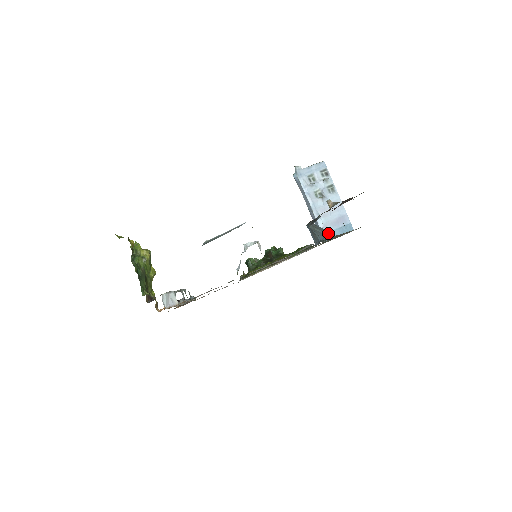
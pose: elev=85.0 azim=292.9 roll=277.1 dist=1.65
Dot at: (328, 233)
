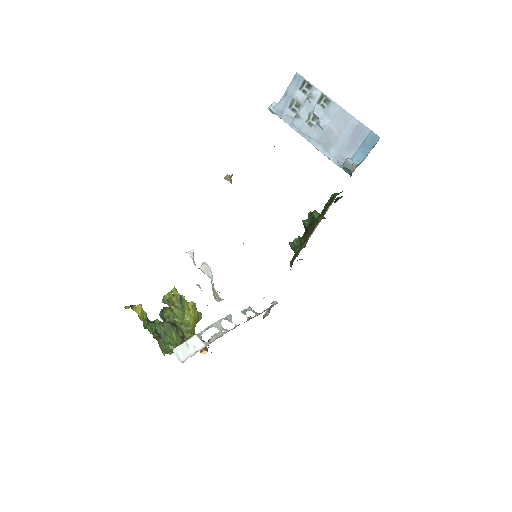
Dot at: (346, 166)
